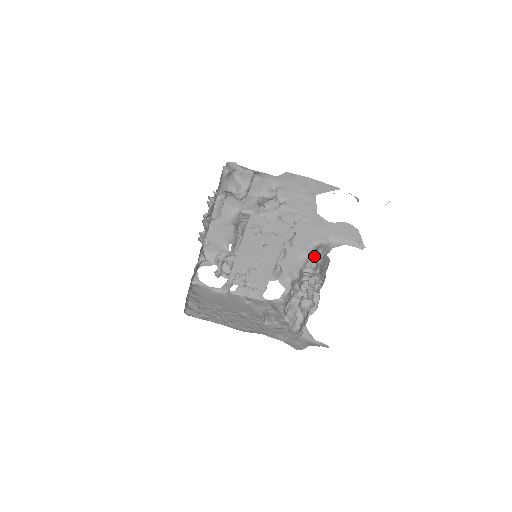
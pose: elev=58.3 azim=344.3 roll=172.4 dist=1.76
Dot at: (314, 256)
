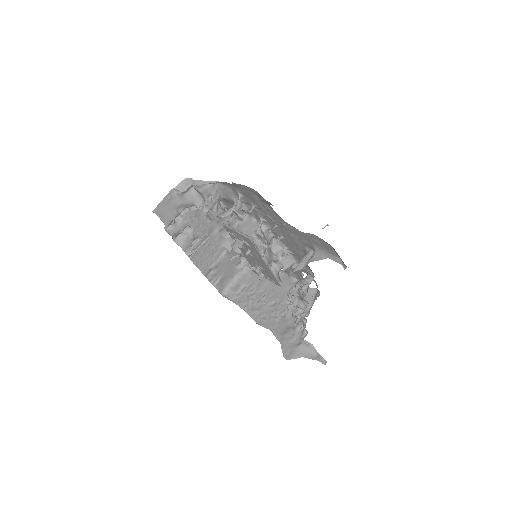
Dot at: occluded
